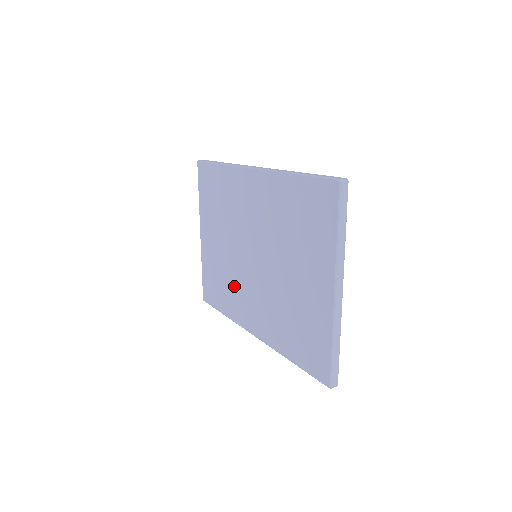
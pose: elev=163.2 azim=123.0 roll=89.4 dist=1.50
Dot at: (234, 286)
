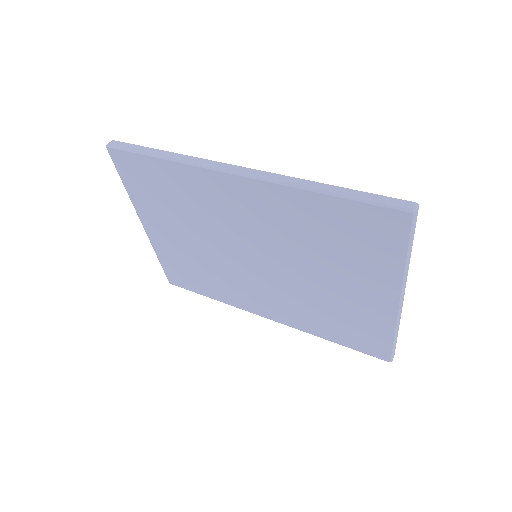
Dot at: (224, 279)
